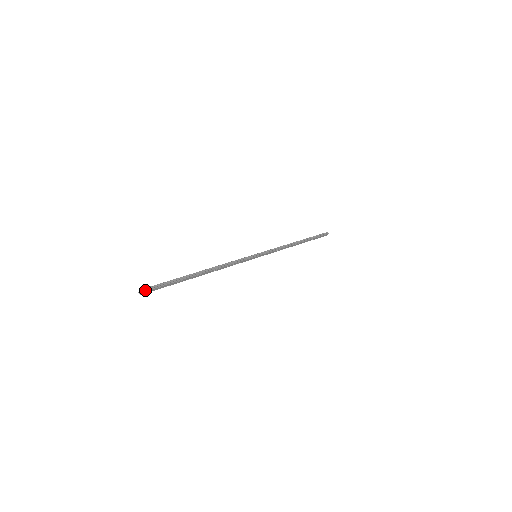
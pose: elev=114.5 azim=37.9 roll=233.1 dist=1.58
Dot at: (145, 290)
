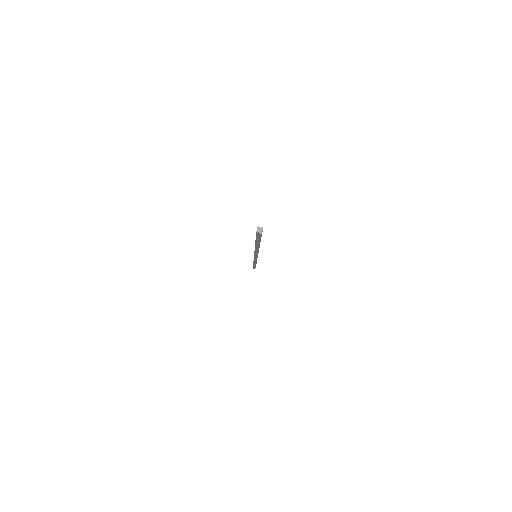
Dot at: (261, 228)
